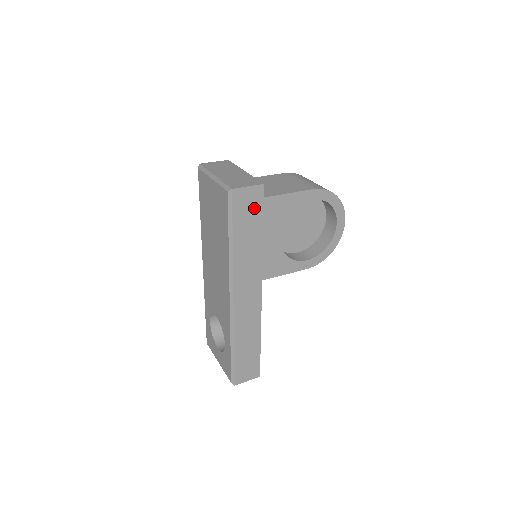
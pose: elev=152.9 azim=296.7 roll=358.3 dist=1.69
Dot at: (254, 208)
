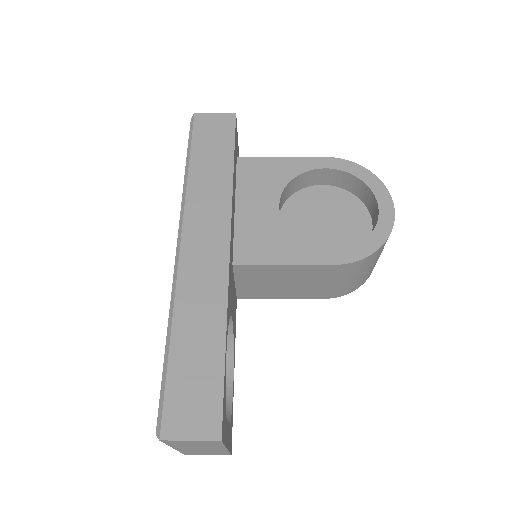
Dot at: (222, 135)
